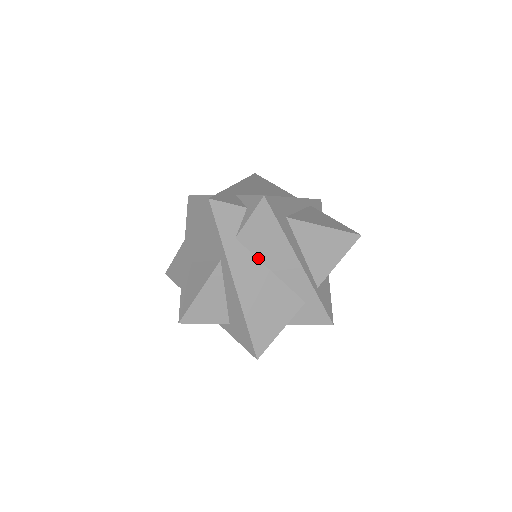
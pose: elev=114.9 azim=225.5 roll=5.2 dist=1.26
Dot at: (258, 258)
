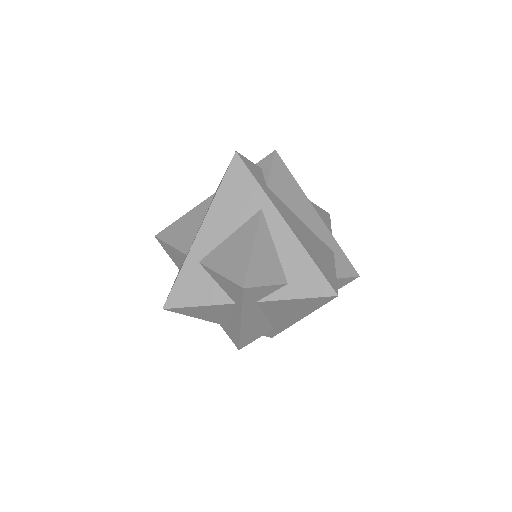
Dot at: (288, 207)
